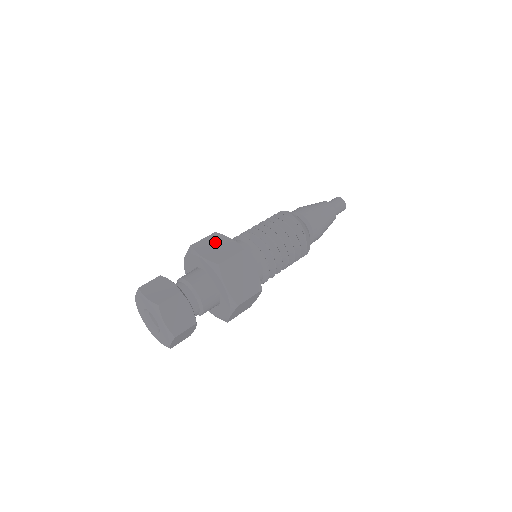
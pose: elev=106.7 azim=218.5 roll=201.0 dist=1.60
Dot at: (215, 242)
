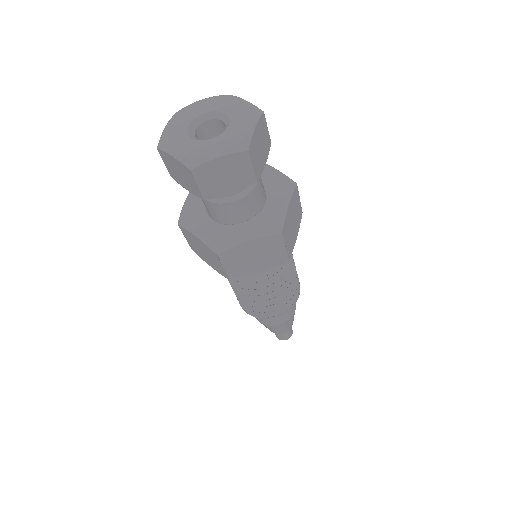
Dot at: occluded
